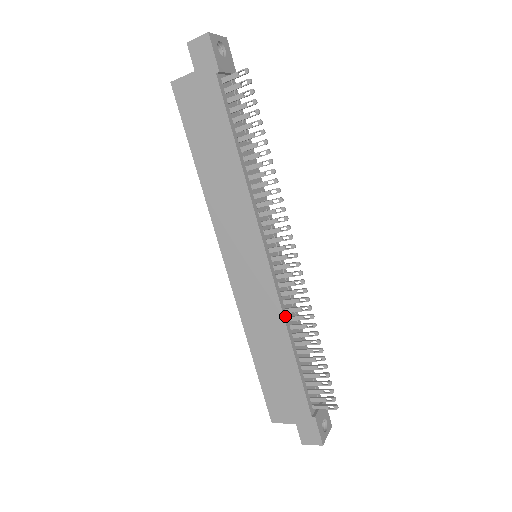
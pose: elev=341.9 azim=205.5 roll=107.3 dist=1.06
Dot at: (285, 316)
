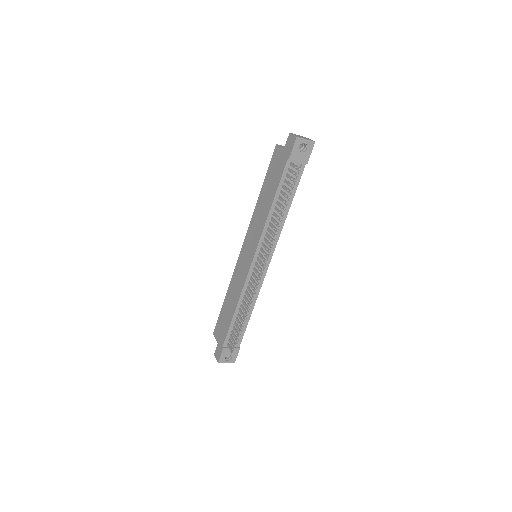
Dot at: (243, 293)
